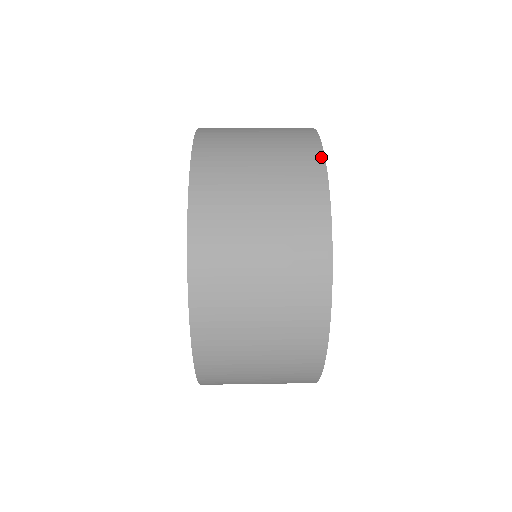
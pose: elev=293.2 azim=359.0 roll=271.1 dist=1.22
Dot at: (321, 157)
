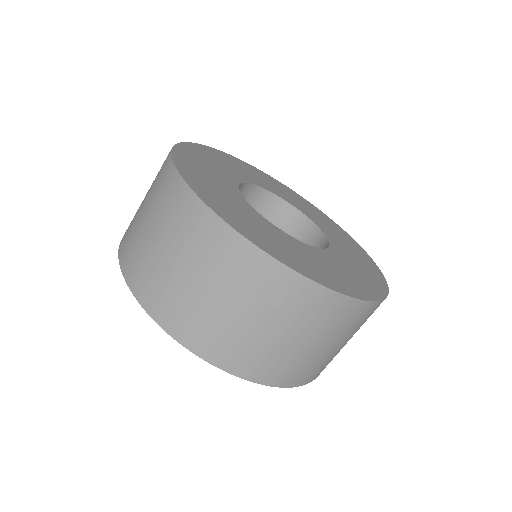
Dot at: occluded
